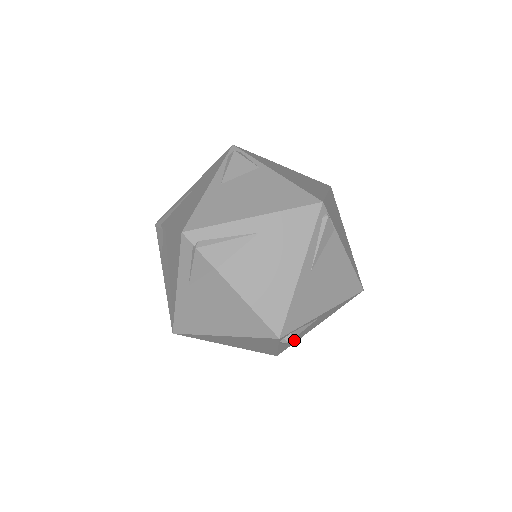
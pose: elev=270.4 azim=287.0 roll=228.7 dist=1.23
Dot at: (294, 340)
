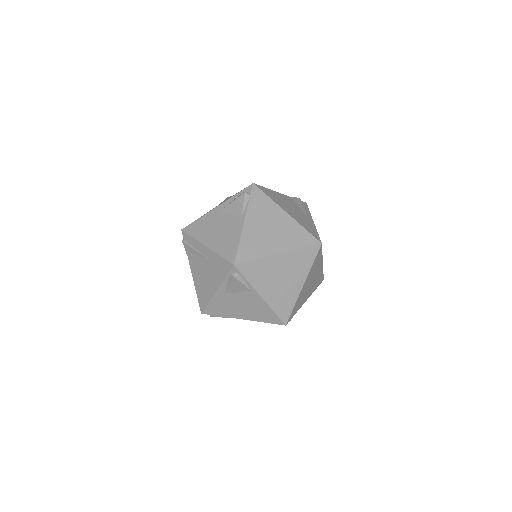
Dot at: occluded
